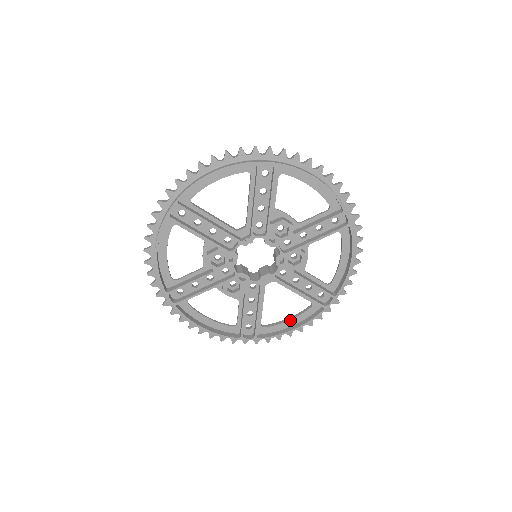
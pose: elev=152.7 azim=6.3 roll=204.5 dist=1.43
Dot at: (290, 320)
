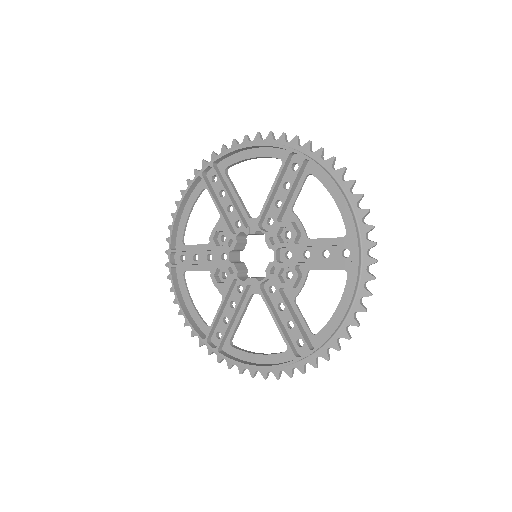
Dot at: (258, 354)
